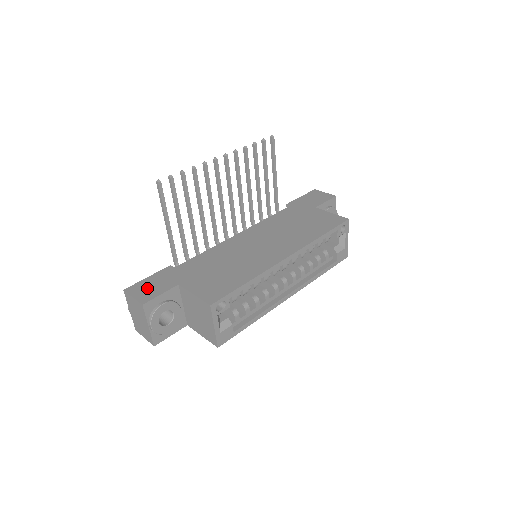
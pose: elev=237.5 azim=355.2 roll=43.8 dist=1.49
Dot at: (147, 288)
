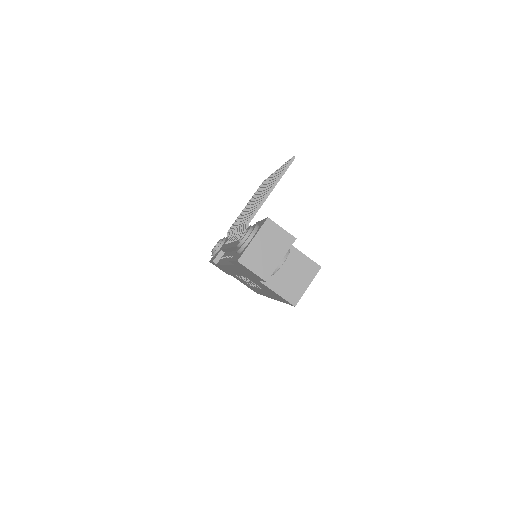
Dot at: occluded
